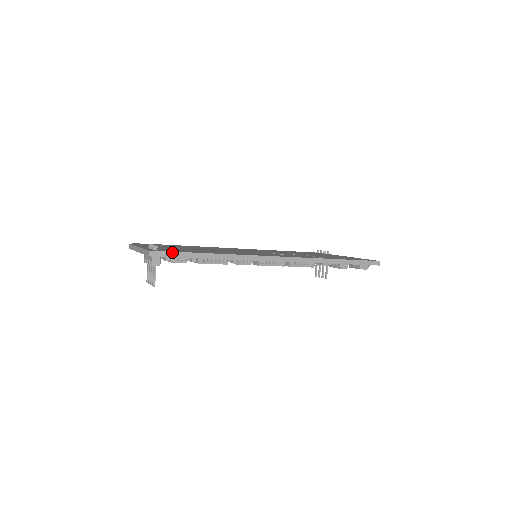
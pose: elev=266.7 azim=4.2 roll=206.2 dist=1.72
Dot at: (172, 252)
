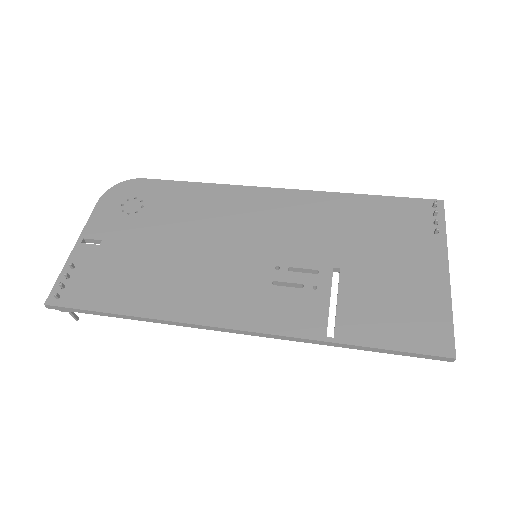
Dot at: (71, 308)
